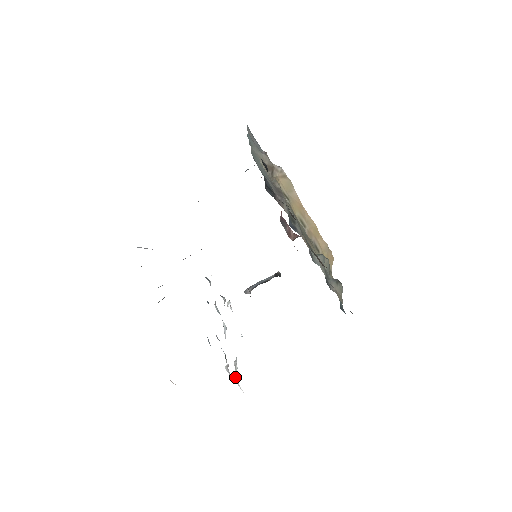
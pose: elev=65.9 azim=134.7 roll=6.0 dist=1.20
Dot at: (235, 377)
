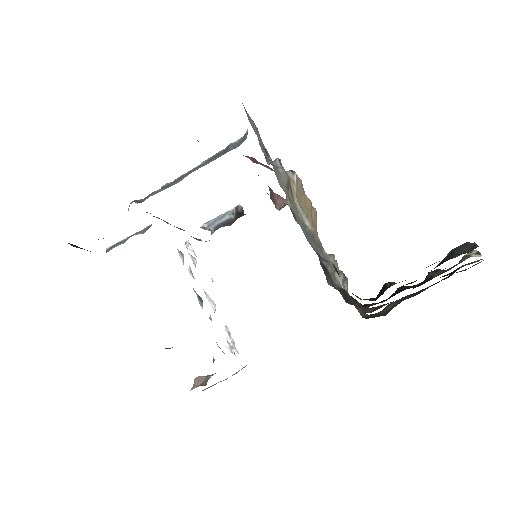
Dot at: (234, 347)
